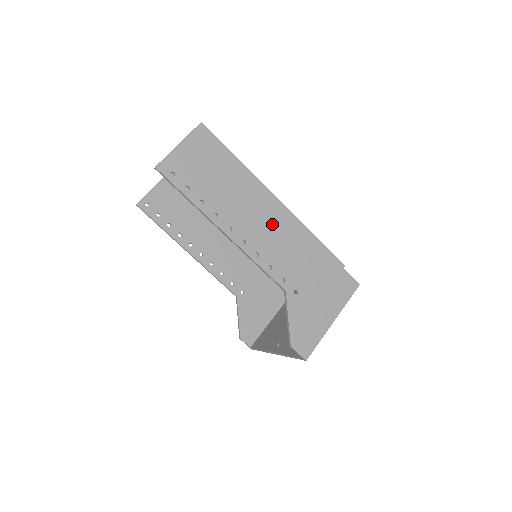
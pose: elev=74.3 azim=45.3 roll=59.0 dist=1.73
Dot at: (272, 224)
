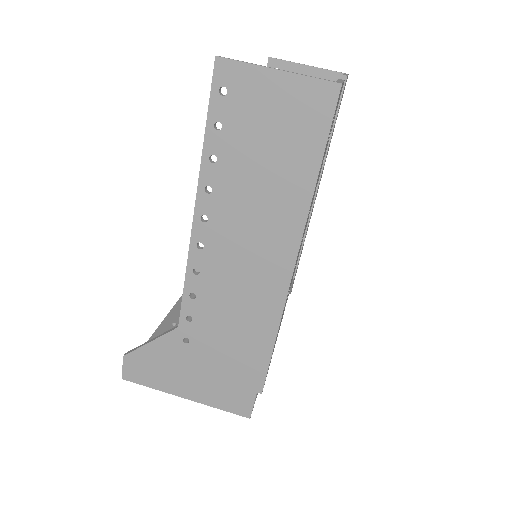
Dot at: (251, 275)
